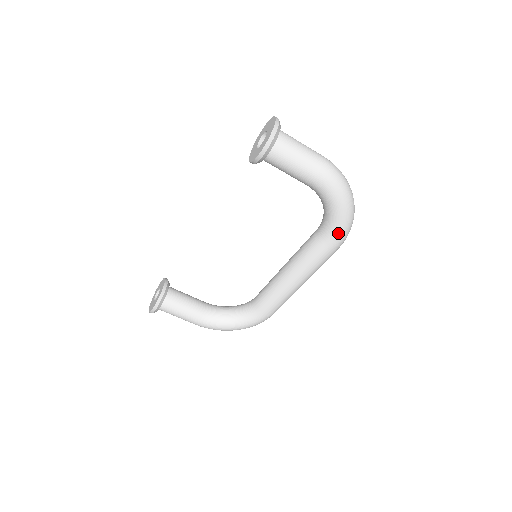
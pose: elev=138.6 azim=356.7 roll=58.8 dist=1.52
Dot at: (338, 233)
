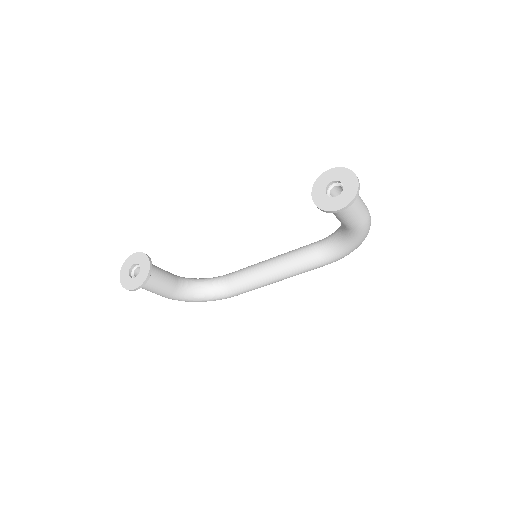
Dot at: (340, 257)
